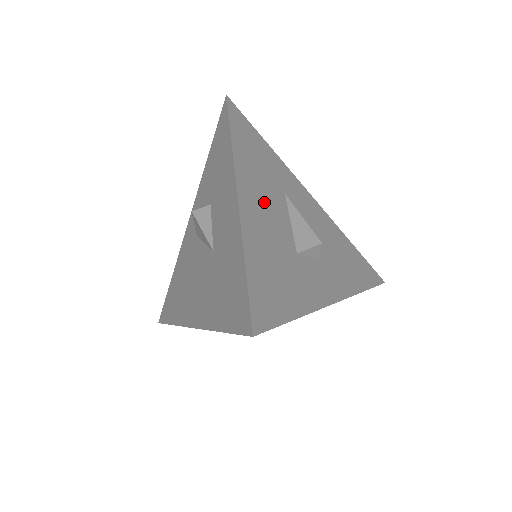
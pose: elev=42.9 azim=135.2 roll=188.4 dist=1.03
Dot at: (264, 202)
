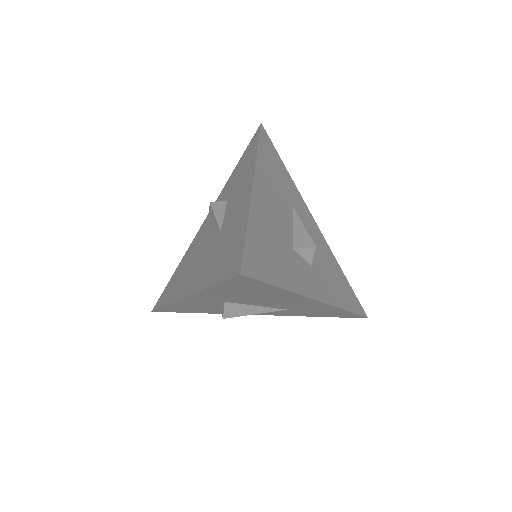
Dot at: (274, 201)
